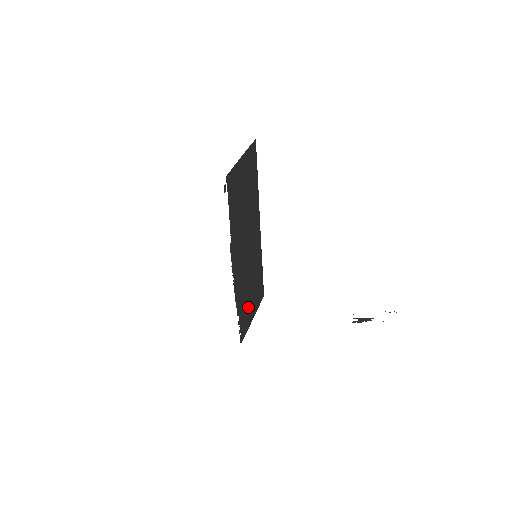
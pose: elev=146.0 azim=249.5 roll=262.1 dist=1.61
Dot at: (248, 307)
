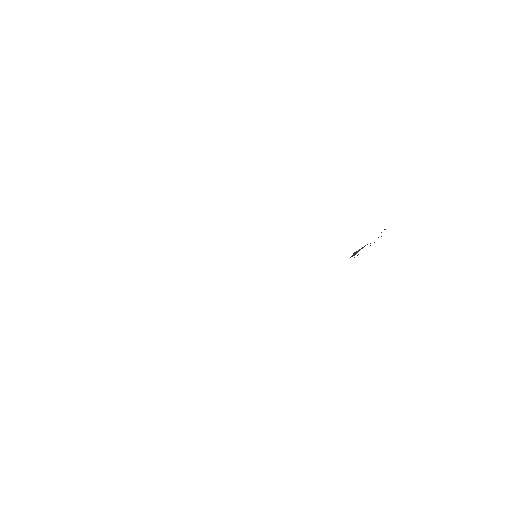
Dot at: occluded
